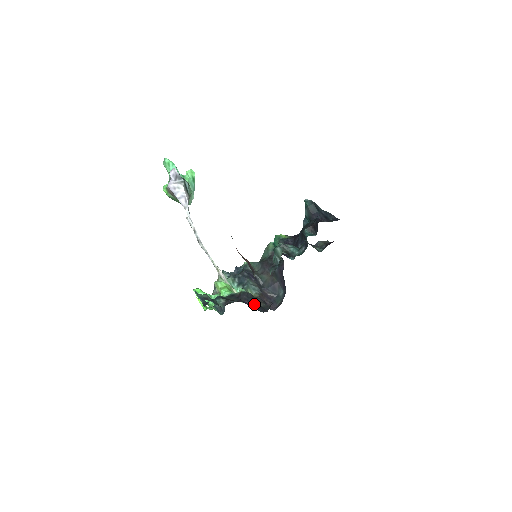
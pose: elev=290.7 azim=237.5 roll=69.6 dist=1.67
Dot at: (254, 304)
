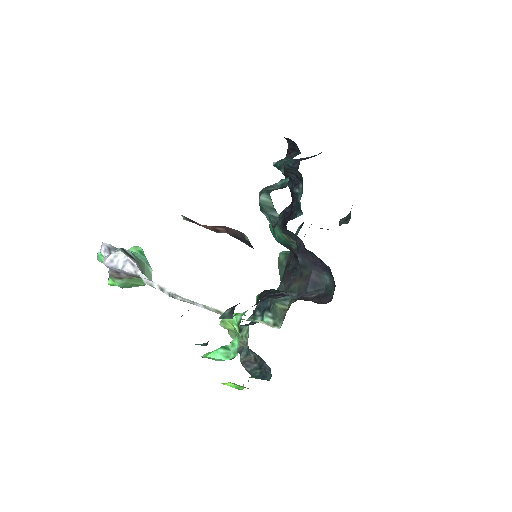
Dot at: occluded
